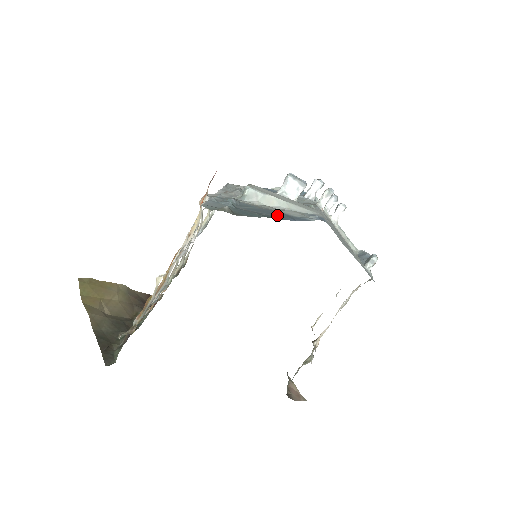
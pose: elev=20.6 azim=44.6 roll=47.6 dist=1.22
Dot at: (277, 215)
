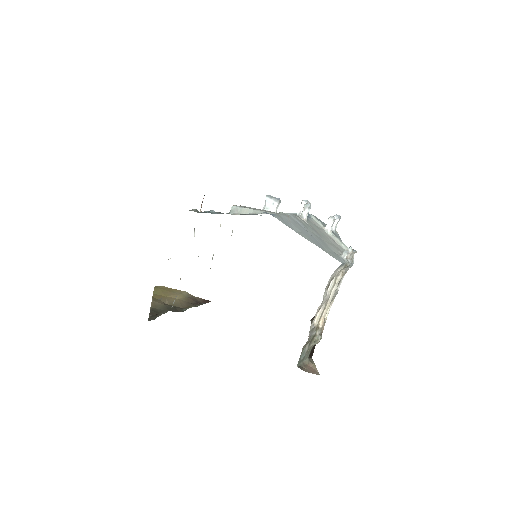
Dot at: occluded
